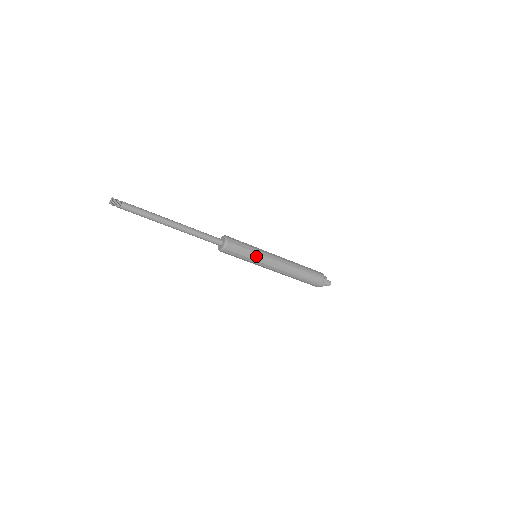
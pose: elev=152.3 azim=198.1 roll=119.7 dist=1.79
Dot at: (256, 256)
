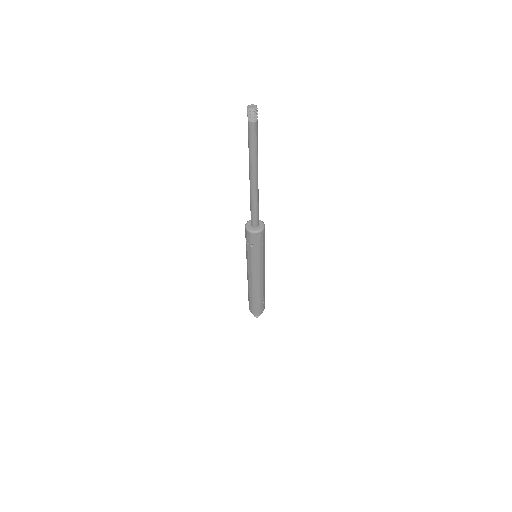
Dot at: (264, 253)
